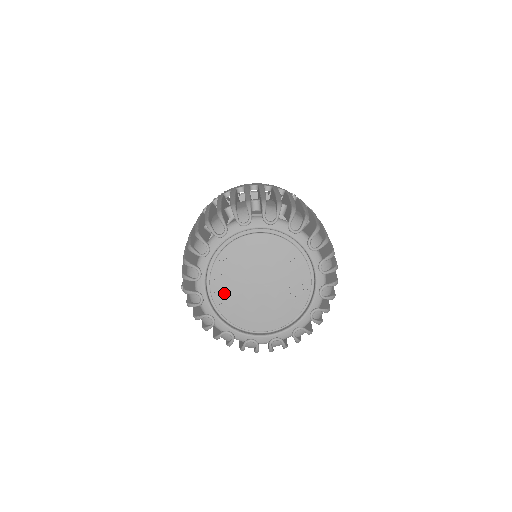
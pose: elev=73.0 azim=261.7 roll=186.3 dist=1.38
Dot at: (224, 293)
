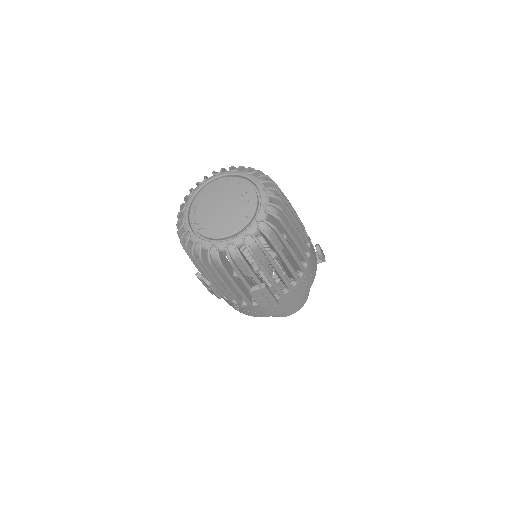
Dot at: (201, 222)
